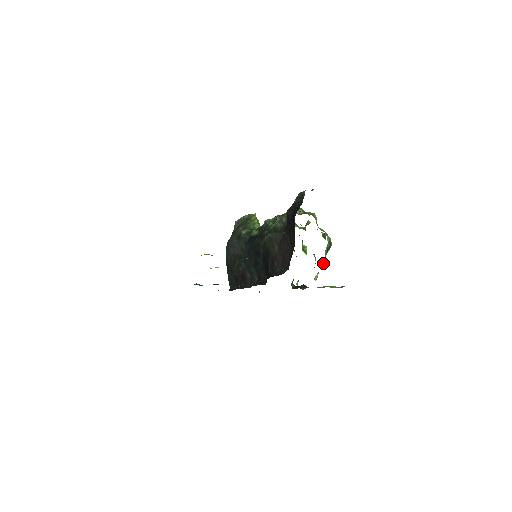
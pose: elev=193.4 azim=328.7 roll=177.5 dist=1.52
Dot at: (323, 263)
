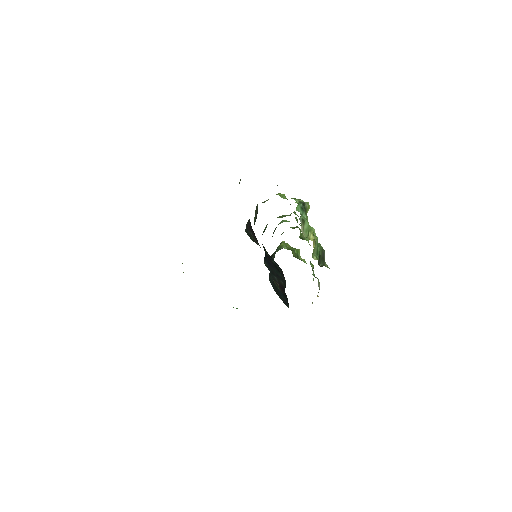
Dot at: (302, 220)
